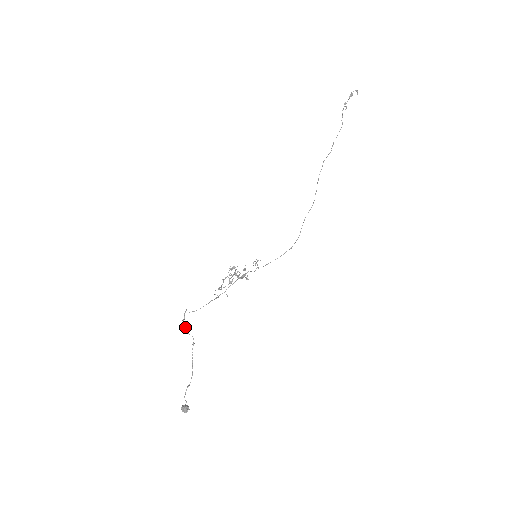
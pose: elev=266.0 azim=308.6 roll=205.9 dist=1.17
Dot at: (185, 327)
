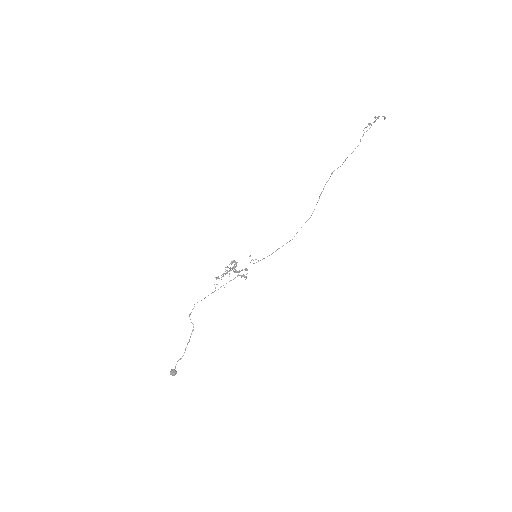
Dot at: occluded
